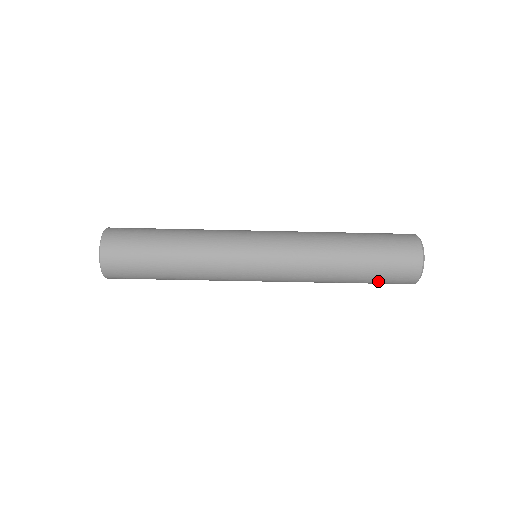
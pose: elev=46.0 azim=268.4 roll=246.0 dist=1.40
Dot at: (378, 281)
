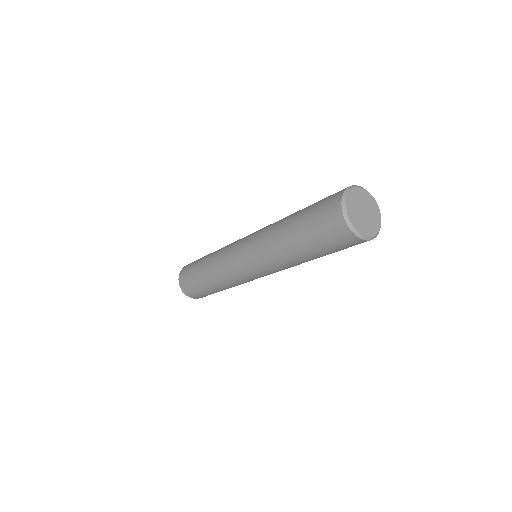
Dot at: (334, 251)
